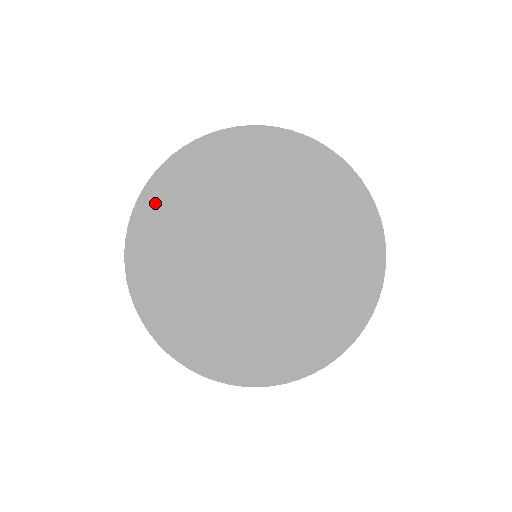
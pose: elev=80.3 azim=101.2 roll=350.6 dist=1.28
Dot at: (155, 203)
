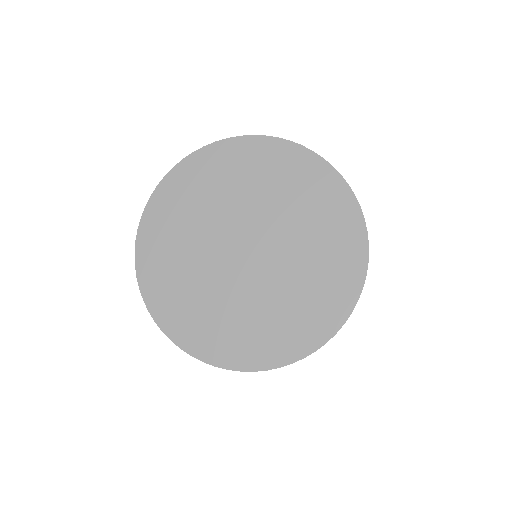
Dot at: (160, 208)
